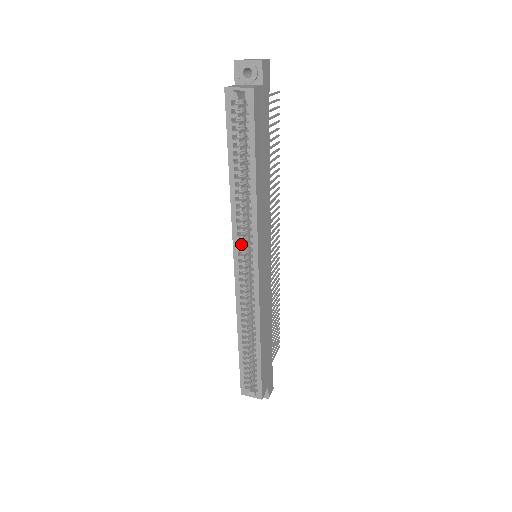
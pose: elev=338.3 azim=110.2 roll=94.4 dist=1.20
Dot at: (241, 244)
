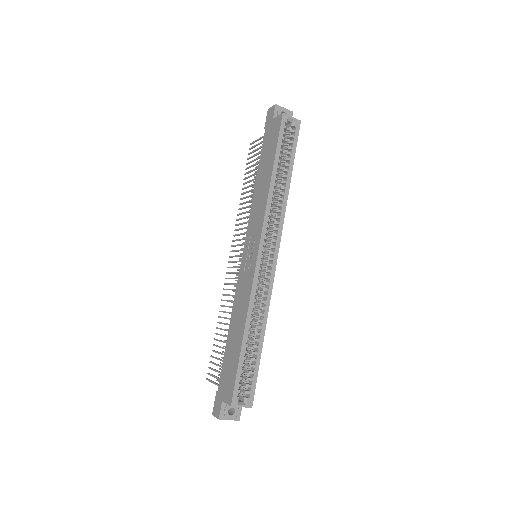
Dot at: (268, 232)
